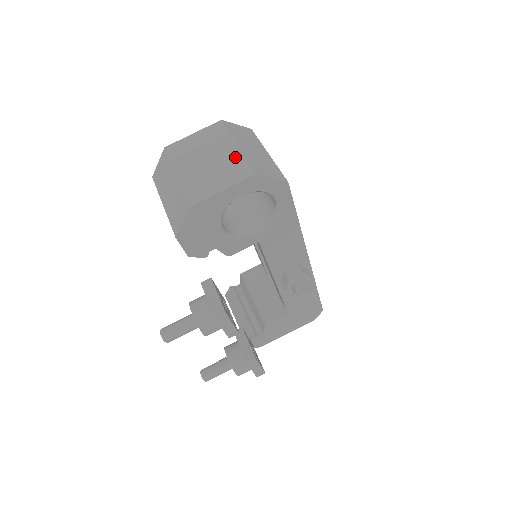
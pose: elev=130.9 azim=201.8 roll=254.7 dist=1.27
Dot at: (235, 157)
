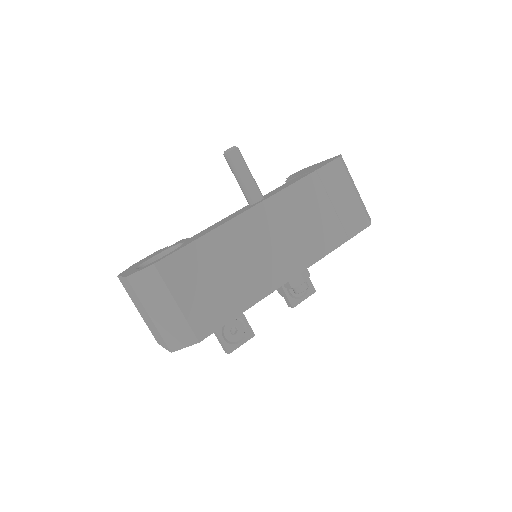
Dot at: (154, 326)
